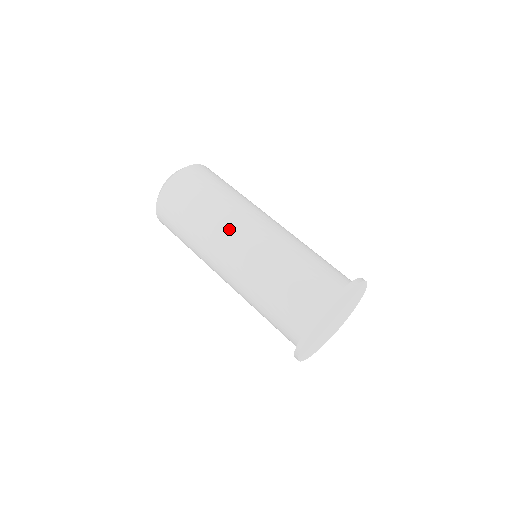
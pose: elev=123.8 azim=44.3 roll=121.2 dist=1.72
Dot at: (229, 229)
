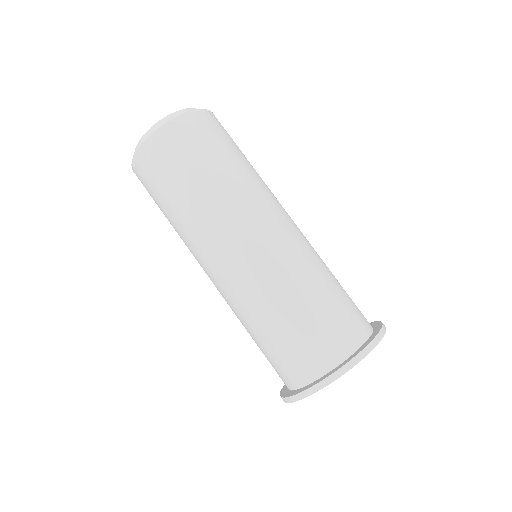
Dot at: (229, 231)
